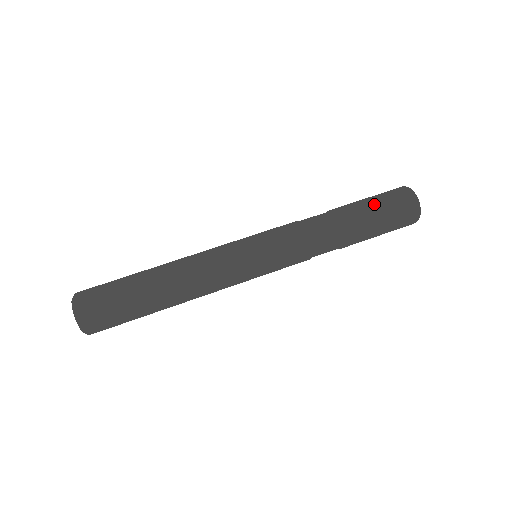
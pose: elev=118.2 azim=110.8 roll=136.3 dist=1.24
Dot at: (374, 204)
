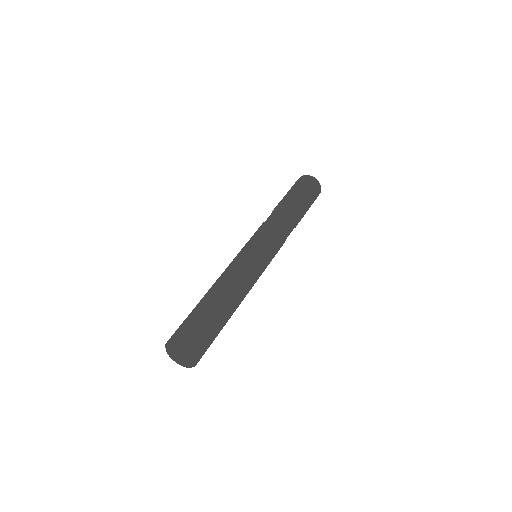
Dot at: (307, 198)
